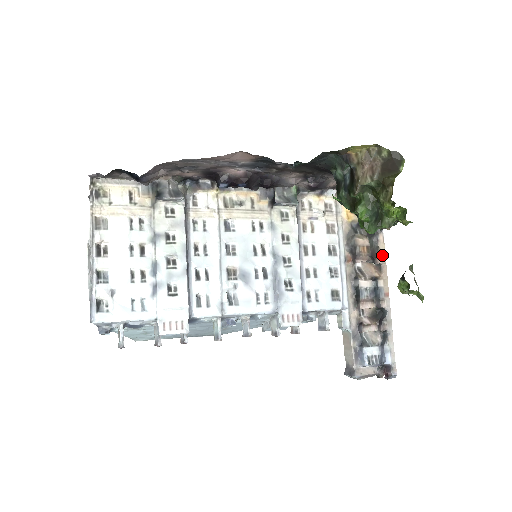
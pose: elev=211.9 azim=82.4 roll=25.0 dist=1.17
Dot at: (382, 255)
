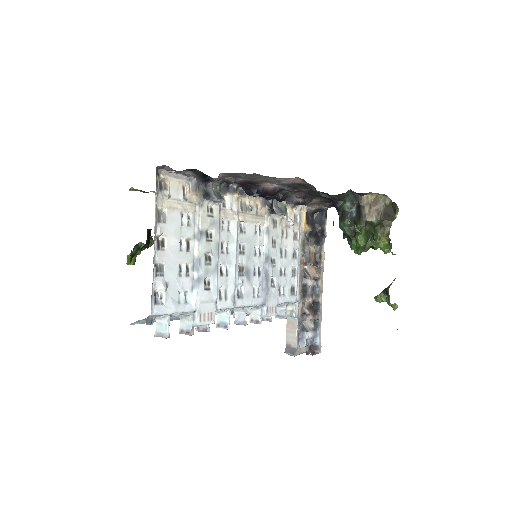
Dot at: (323, 261)
